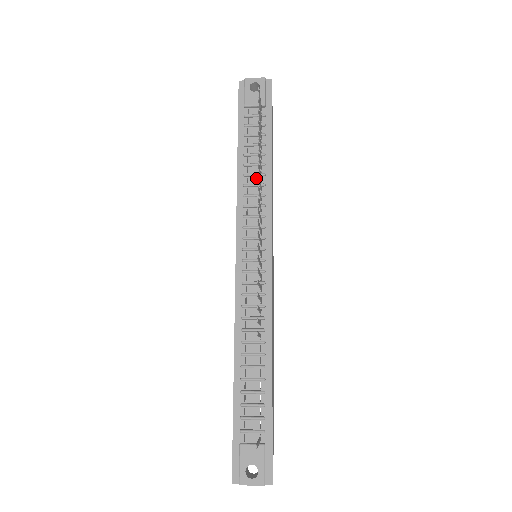
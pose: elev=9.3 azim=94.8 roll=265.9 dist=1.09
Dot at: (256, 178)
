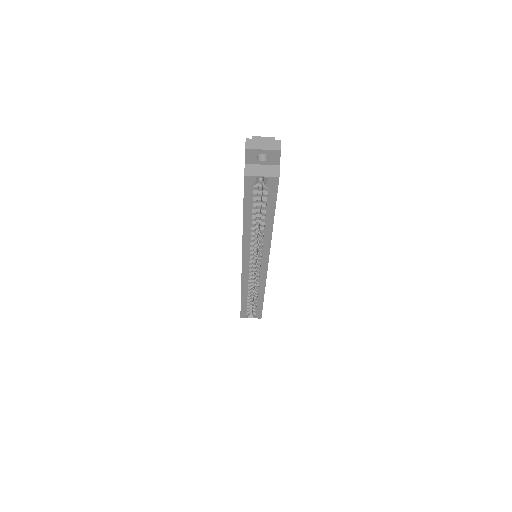
Dot at: occluded
